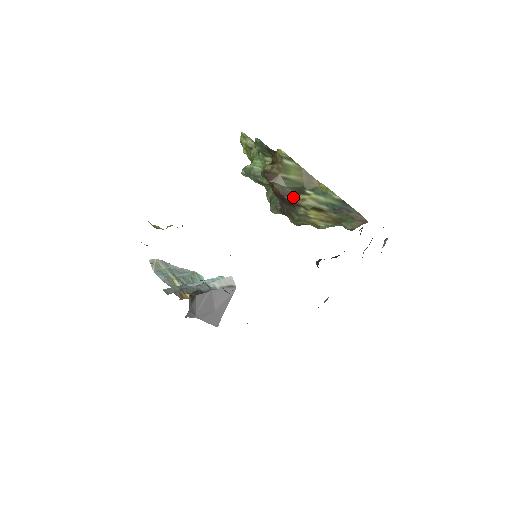
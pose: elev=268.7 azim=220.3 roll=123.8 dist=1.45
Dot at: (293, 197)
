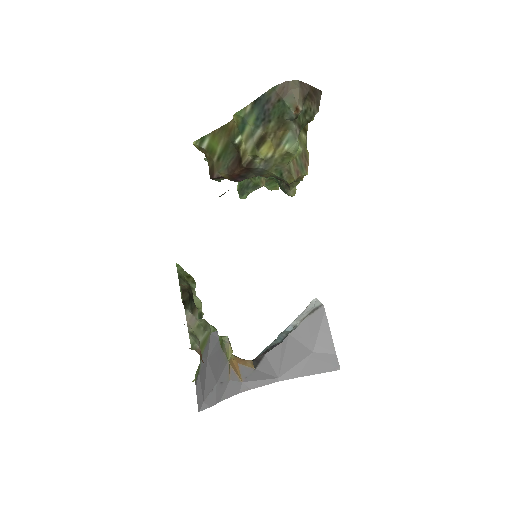
Dot at: (239, 163)
